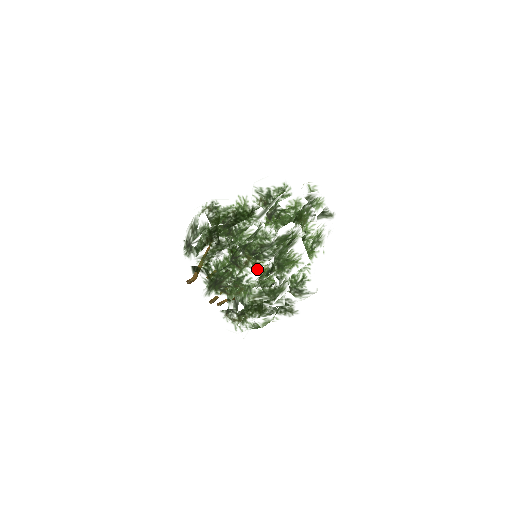
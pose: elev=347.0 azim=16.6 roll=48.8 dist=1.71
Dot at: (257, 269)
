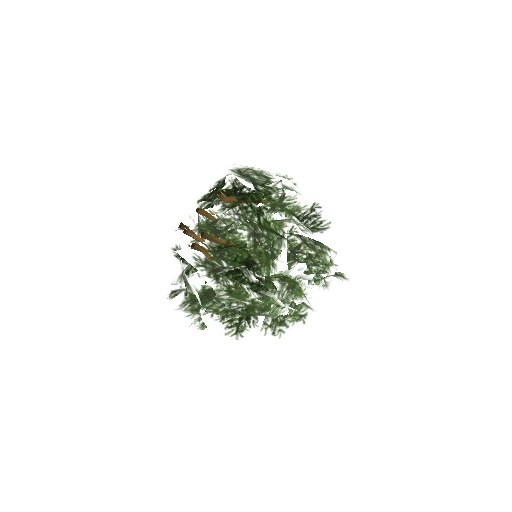
Dot at: (329, 267)
